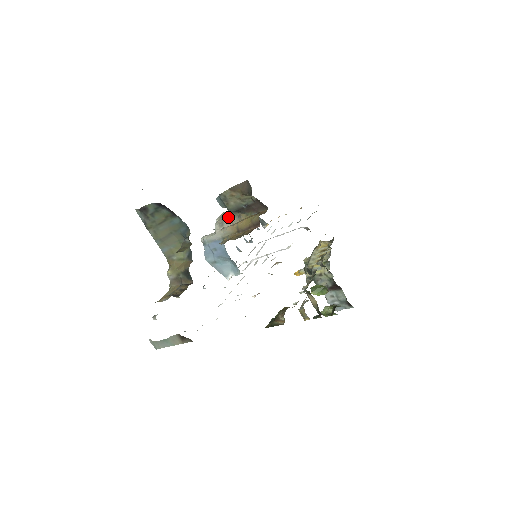
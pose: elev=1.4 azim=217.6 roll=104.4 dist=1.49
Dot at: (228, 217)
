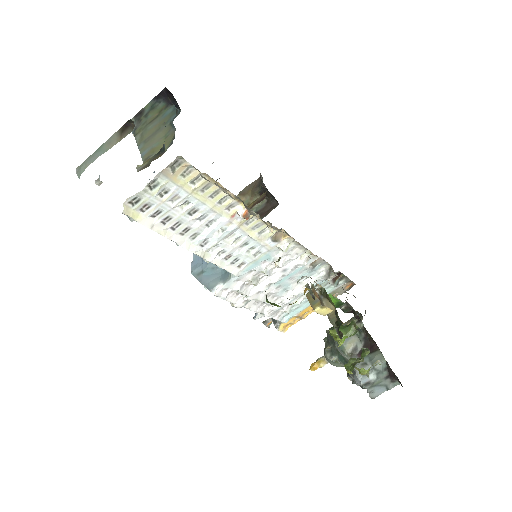
Dot at: occluded
